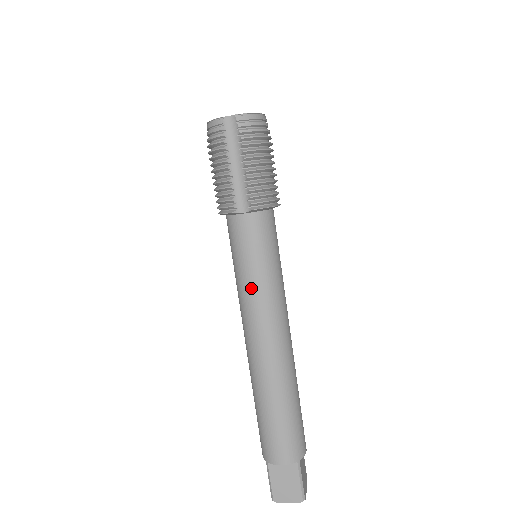
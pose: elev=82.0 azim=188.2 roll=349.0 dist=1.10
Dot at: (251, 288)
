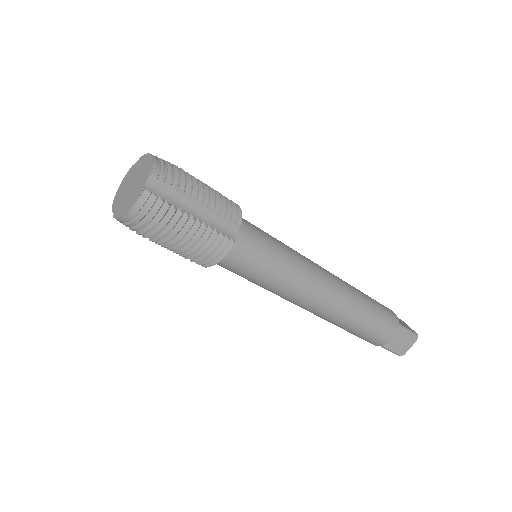
Dot at: occluded
